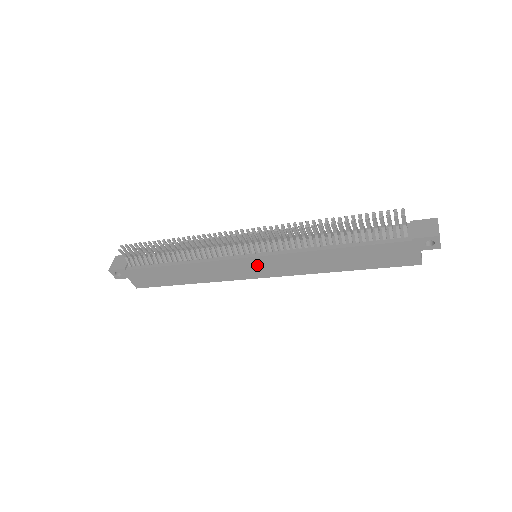
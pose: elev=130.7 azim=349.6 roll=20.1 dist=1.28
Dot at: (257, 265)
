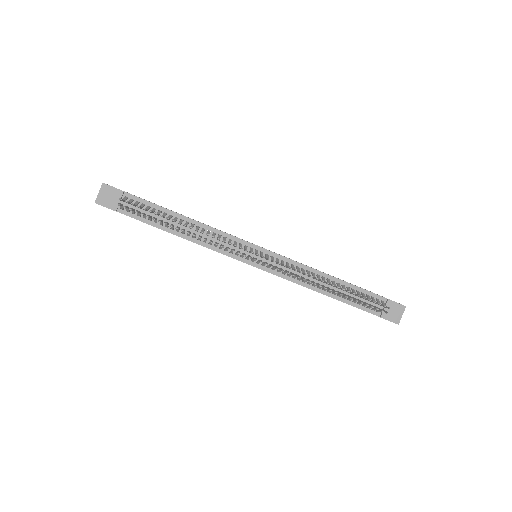
Dot at: occluded
